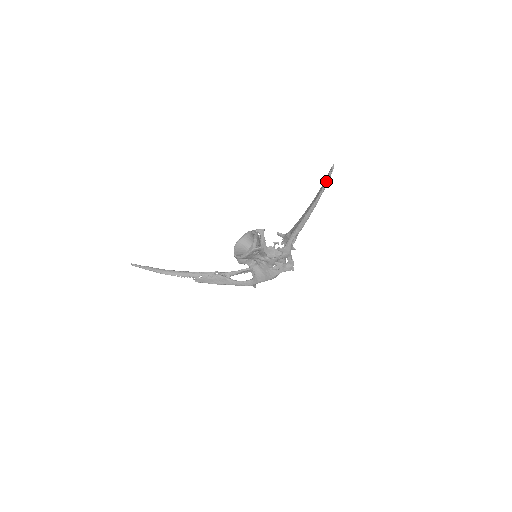
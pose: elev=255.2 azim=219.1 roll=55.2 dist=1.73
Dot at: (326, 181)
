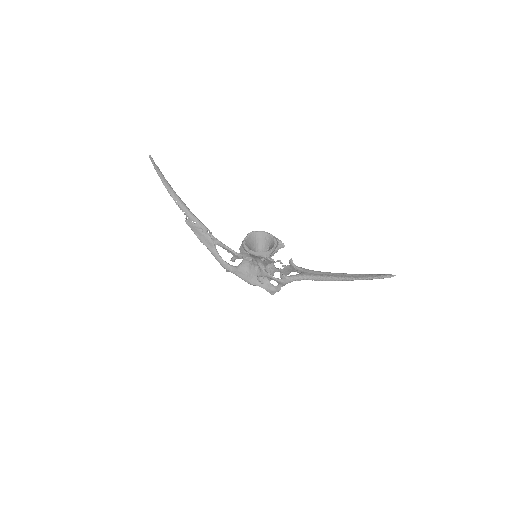
Dot at: (376, 277)
